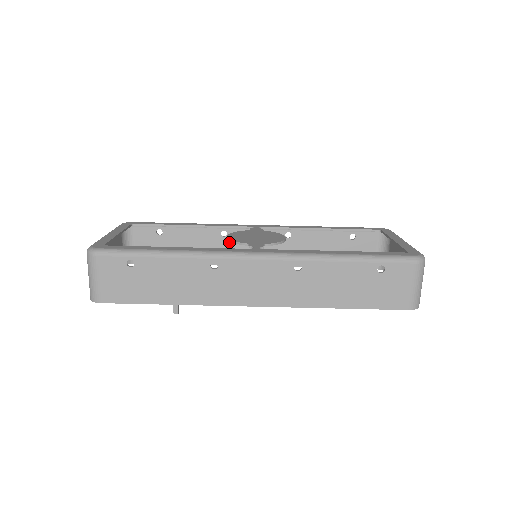
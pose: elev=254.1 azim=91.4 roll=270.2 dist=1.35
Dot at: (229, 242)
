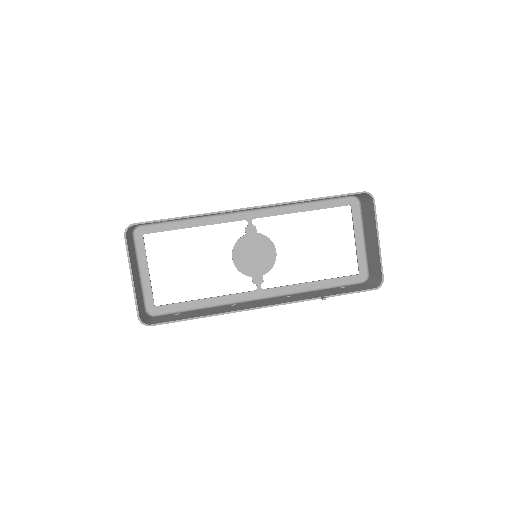
Dot at: (239, 306)
